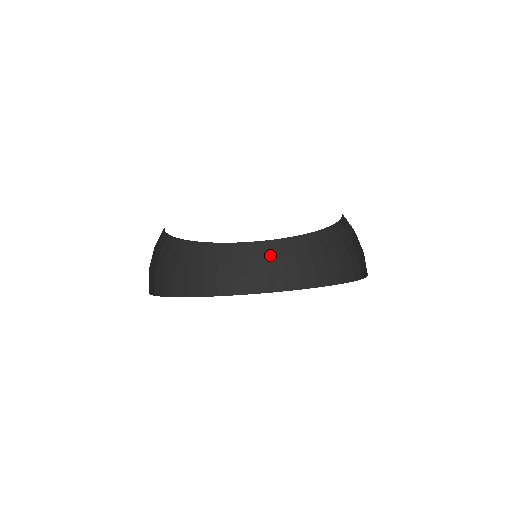
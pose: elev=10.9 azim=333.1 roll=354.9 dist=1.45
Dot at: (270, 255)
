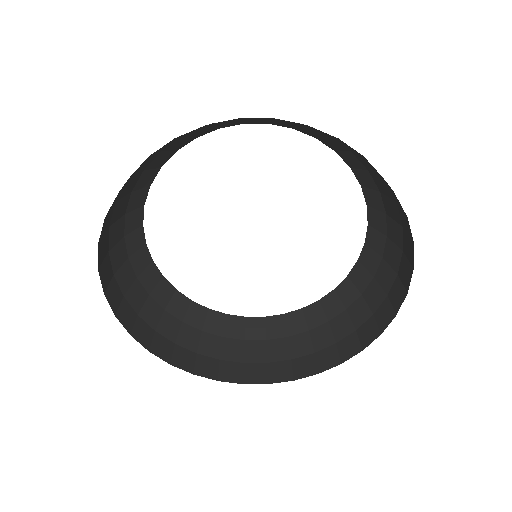
Dot at: (172, 312)
